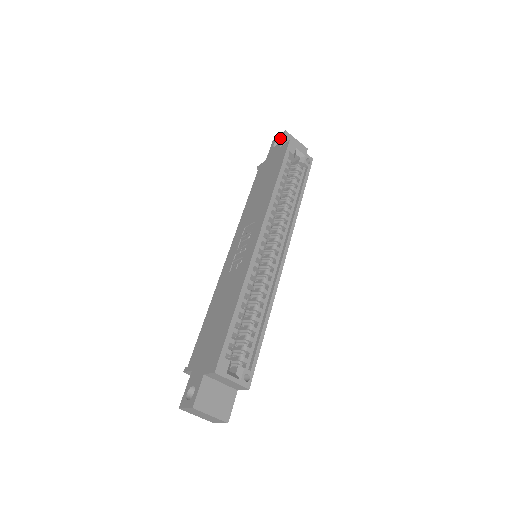
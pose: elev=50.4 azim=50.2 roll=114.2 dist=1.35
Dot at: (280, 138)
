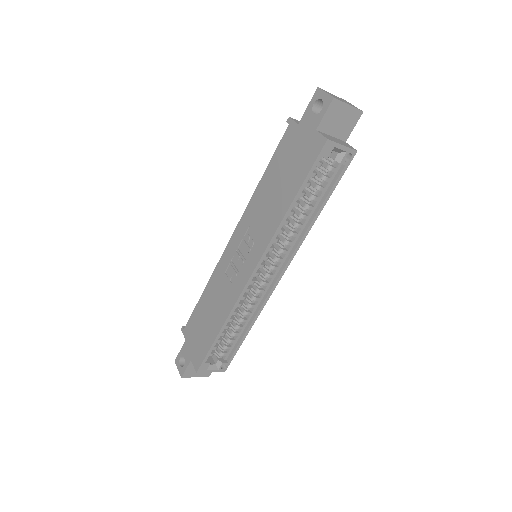
Dot at: (323, 105)
